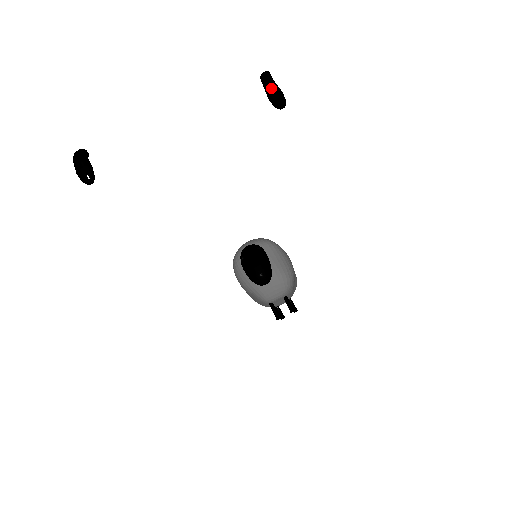
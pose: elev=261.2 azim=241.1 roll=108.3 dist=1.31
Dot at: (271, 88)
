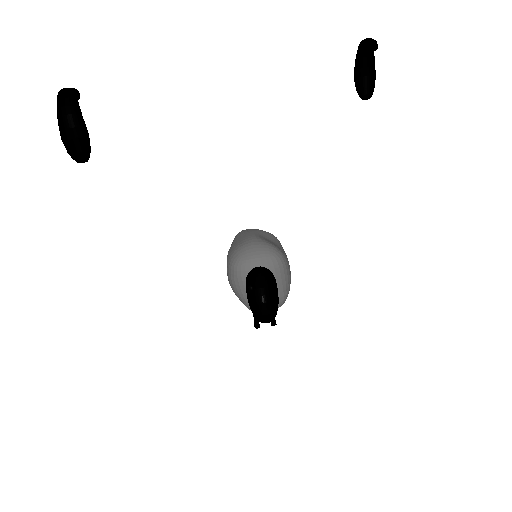
Dot at: (364, 56)
